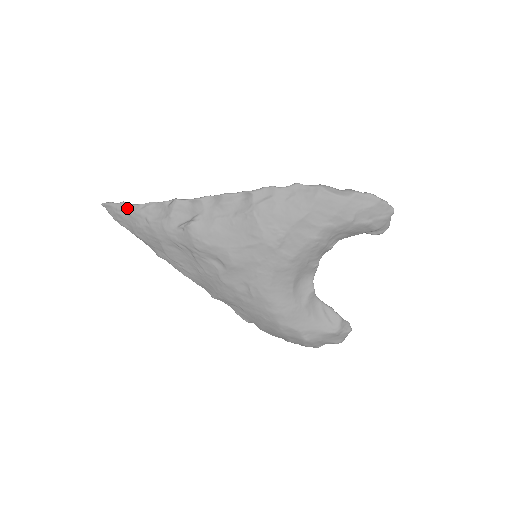
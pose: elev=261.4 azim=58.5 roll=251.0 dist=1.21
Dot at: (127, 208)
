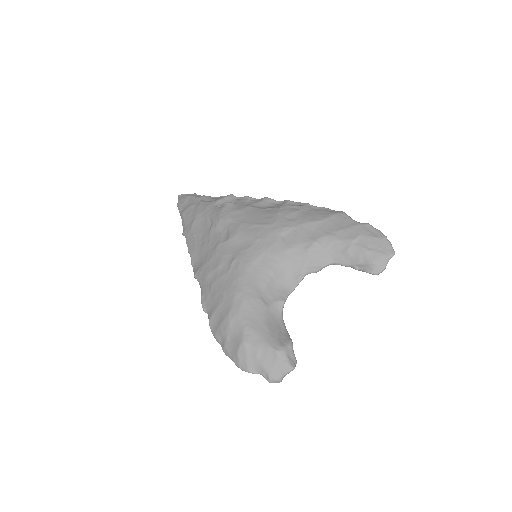
Dot at: (194, 195)
